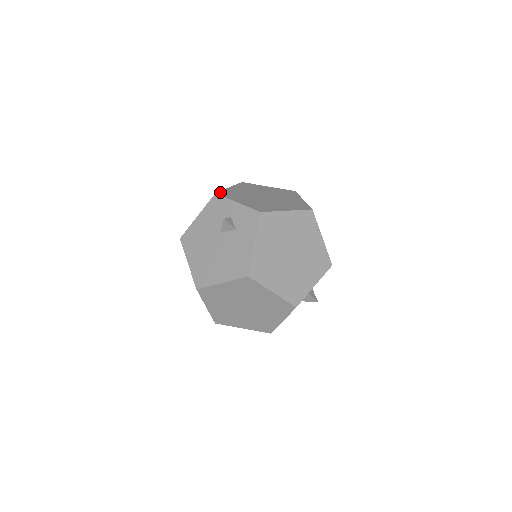
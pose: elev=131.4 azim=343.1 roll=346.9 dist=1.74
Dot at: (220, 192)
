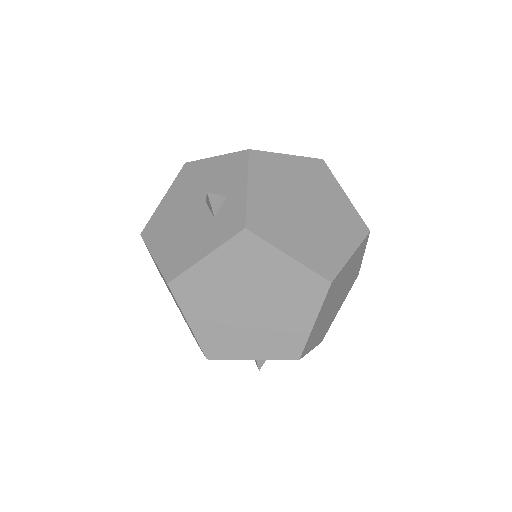
Dot at: (258, 152)
